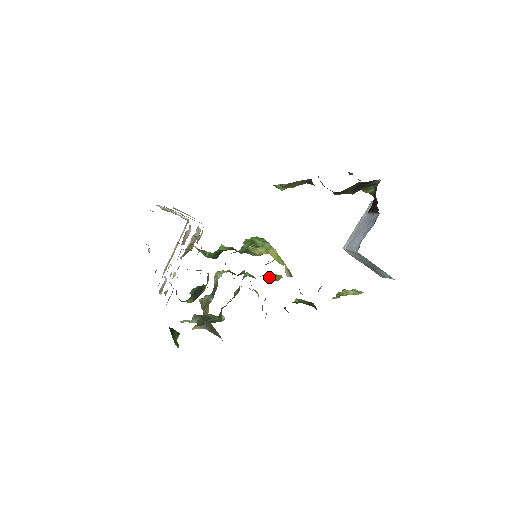
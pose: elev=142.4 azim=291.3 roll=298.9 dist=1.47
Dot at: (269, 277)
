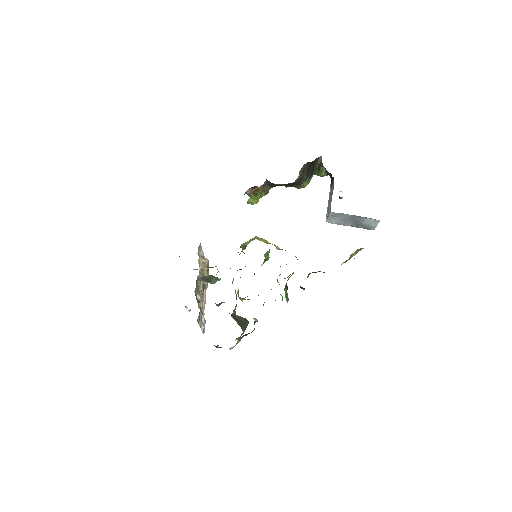
Dot at: occluded
